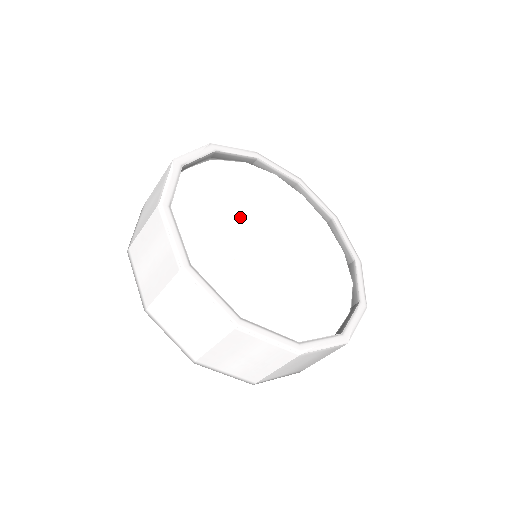
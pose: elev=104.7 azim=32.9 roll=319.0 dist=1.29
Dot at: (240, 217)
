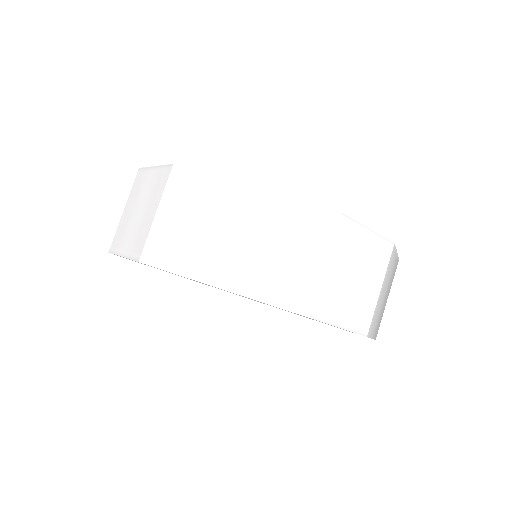
Dot at: occluded
